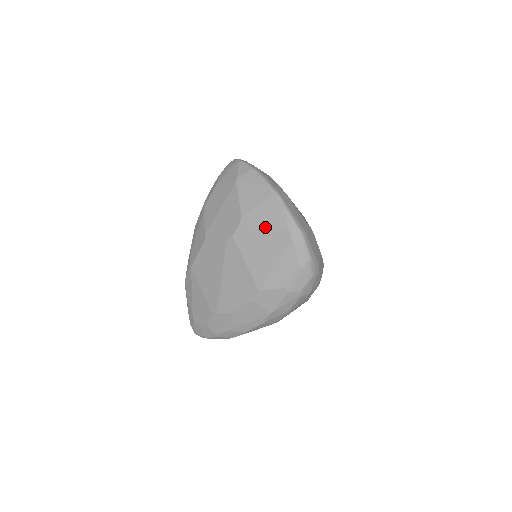
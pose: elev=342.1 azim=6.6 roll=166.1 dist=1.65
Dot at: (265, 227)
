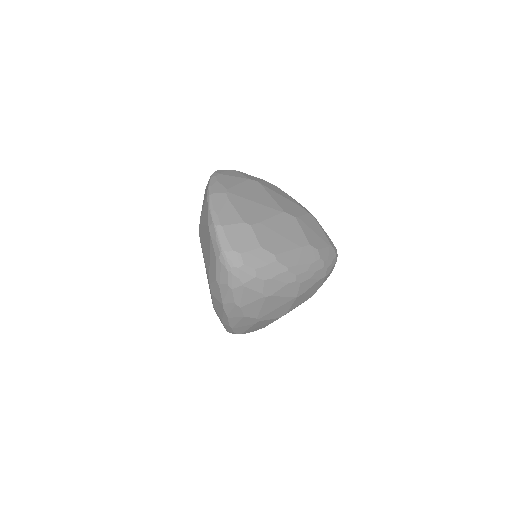
Dot at: (204, 225)
